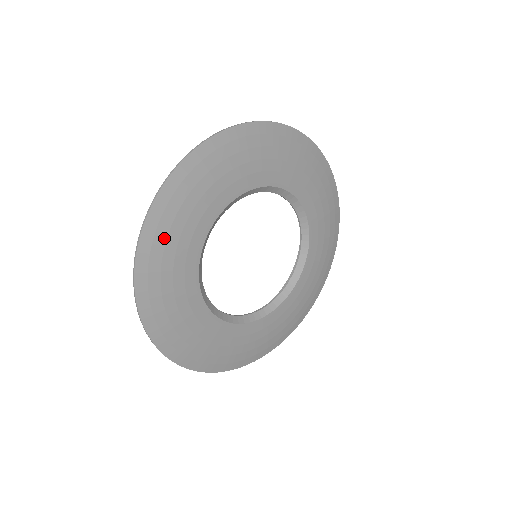
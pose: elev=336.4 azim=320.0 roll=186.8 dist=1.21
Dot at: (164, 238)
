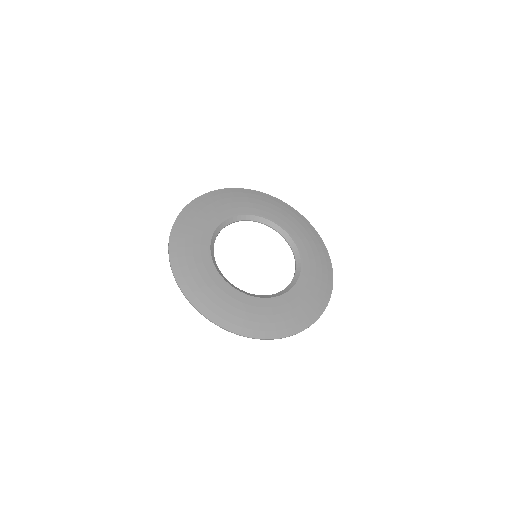
Dot at: (196, 213)
